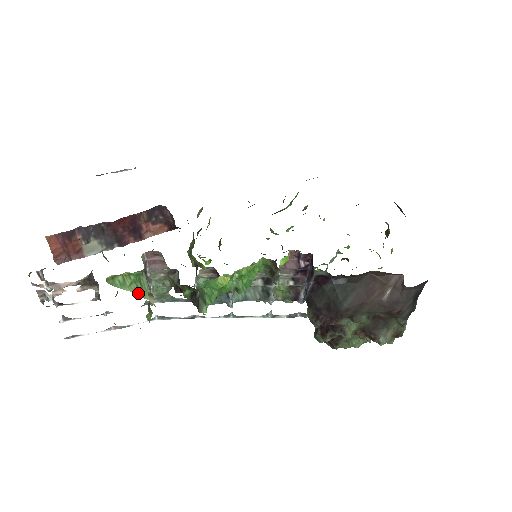
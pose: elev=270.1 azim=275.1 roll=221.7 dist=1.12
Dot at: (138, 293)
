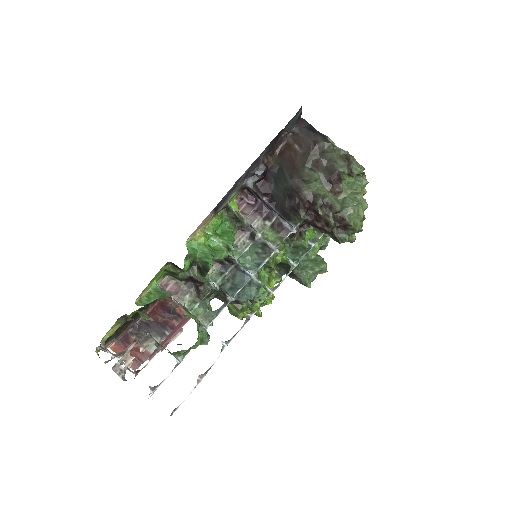
Dot at: (163, 297)
